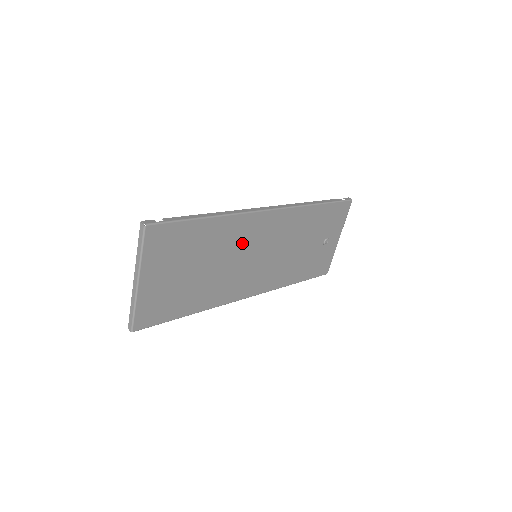
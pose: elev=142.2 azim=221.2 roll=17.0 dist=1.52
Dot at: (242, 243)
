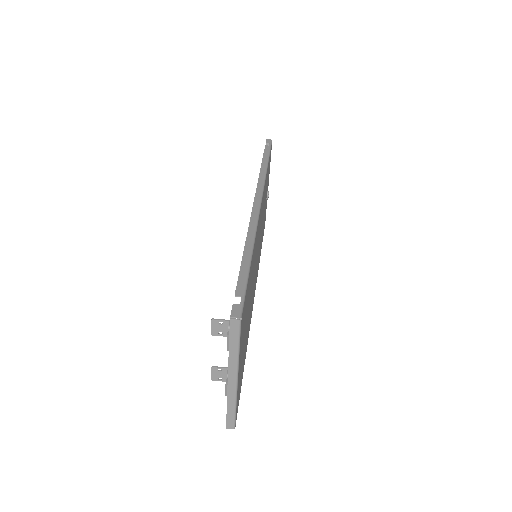
Dot at: occluded
